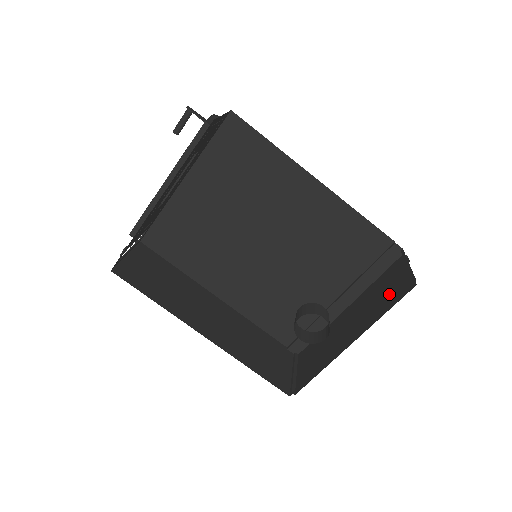
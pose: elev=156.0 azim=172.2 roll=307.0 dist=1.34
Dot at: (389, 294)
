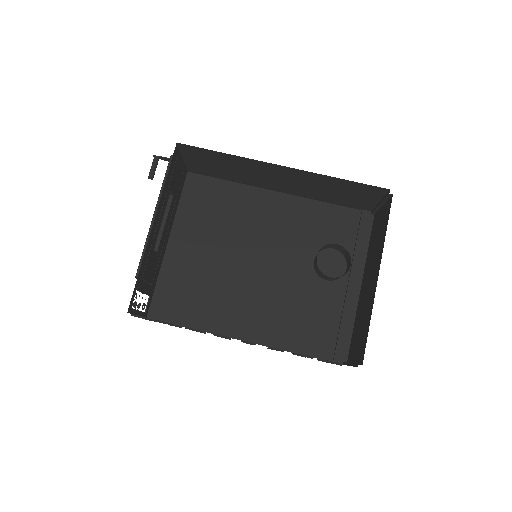
Dot at: (381, 228)
